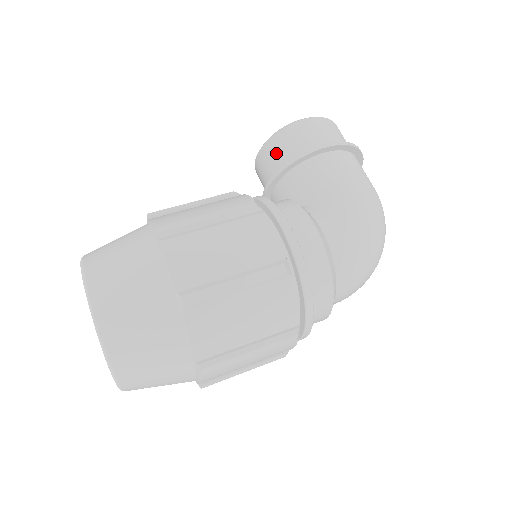
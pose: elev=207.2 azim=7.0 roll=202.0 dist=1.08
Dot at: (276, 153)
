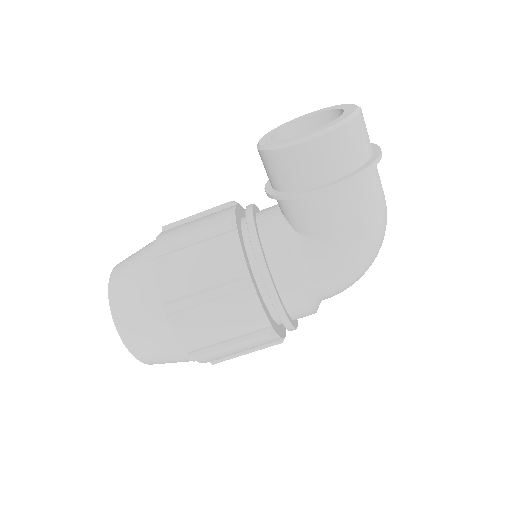
Dot at: (276, 171)
